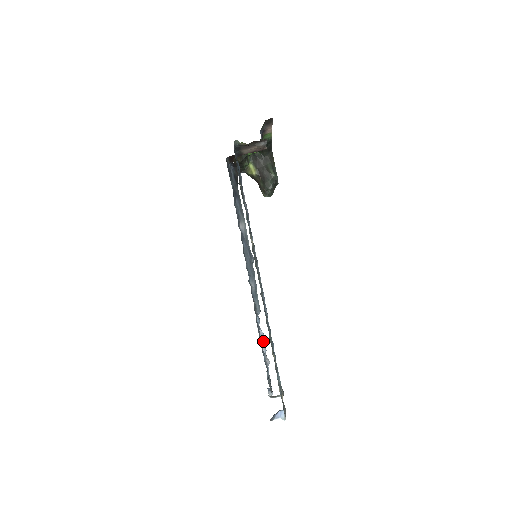
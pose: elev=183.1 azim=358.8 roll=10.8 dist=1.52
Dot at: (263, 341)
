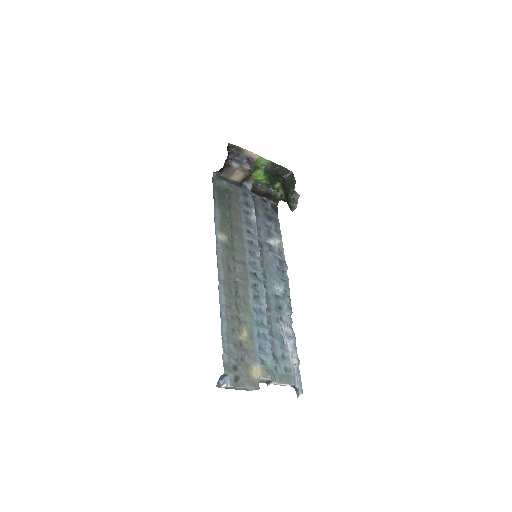
Dot at: (291, 340)
